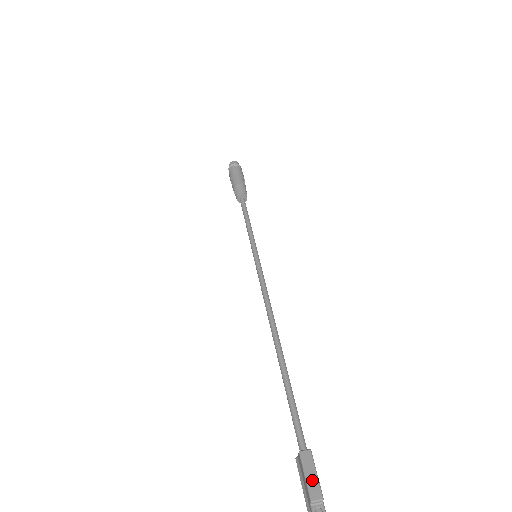
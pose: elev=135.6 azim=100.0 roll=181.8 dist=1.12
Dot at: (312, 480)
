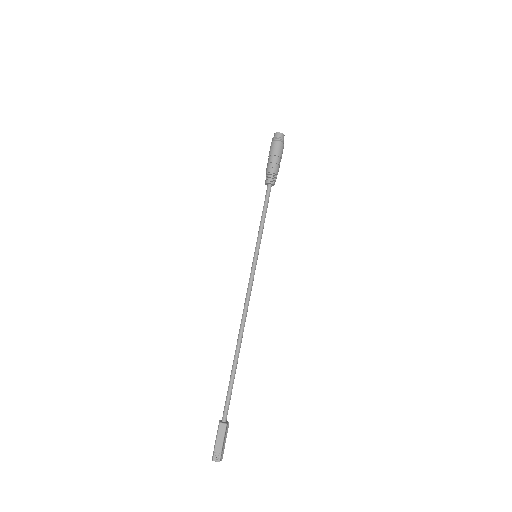
Dot at: (219, 441)
